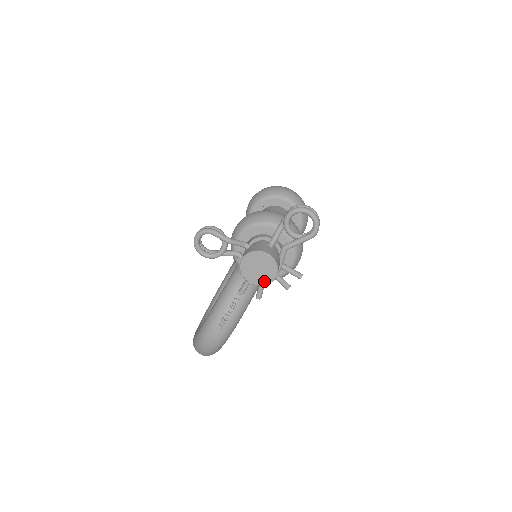
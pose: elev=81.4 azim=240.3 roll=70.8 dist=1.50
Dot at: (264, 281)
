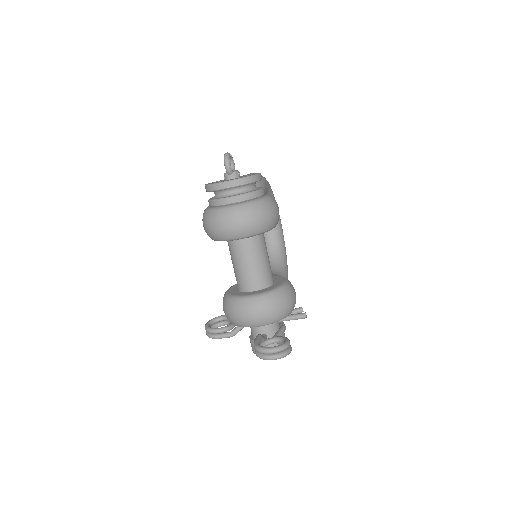
Dot at: occluded
